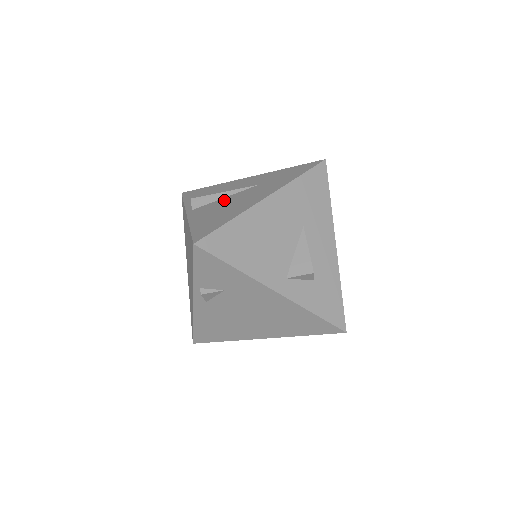
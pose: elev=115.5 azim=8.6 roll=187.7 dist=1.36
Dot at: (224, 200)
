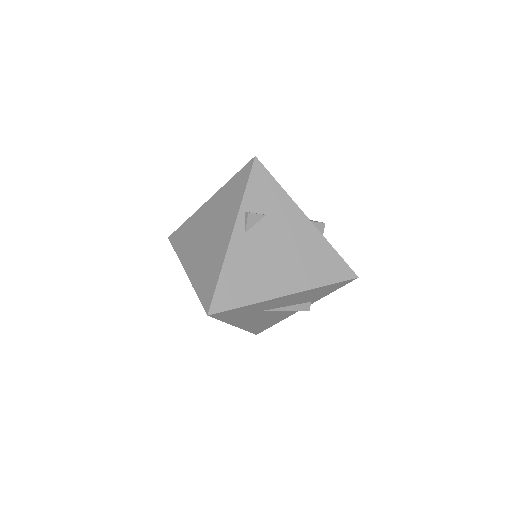
Dot at: occluded
